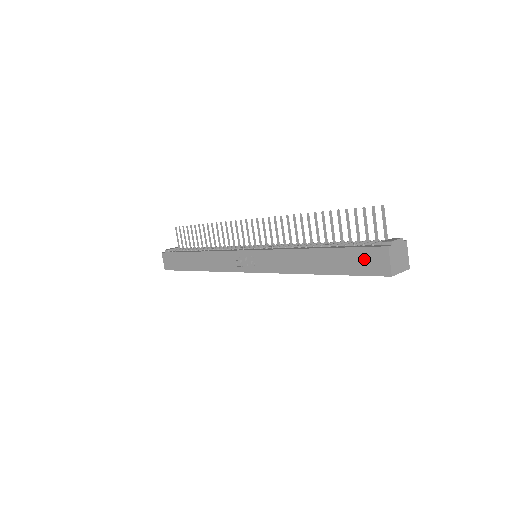
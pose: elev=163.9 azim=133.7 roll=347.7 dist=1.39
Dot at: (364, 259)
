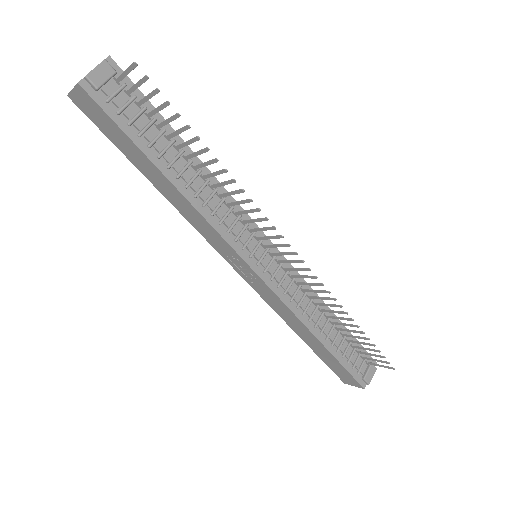
Dot at: (343, 374)
